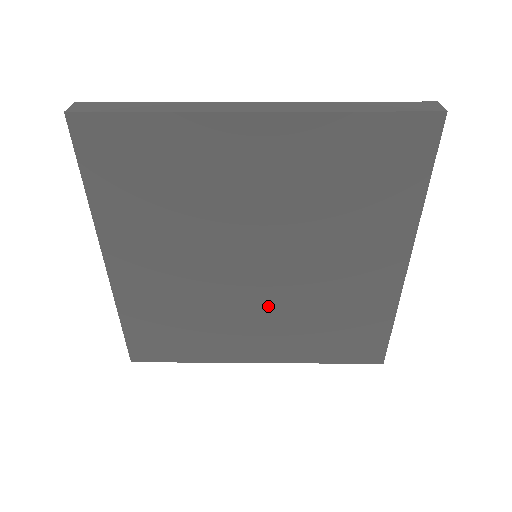
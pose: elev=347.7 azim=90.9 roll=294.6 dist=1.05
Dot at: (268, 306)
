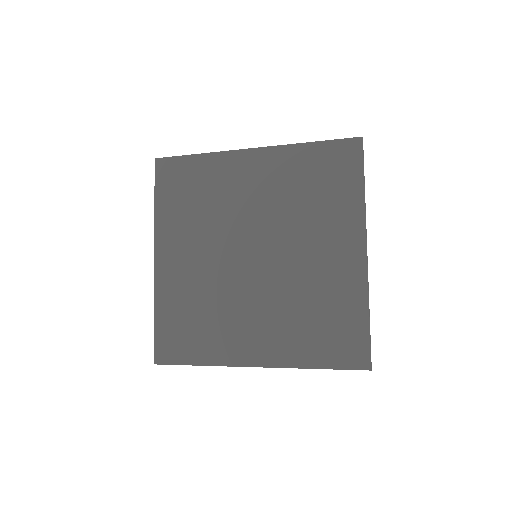
Dot at: (263, 298)
